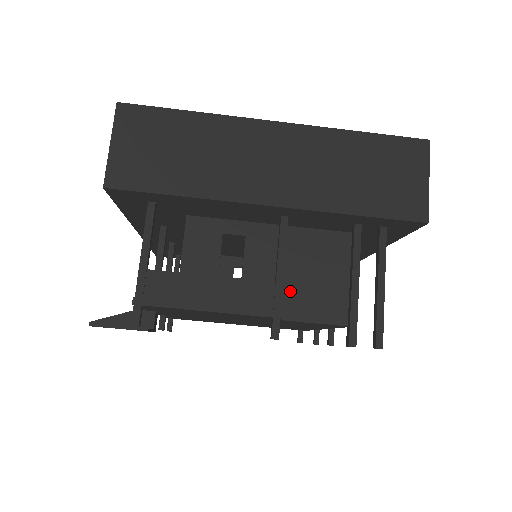
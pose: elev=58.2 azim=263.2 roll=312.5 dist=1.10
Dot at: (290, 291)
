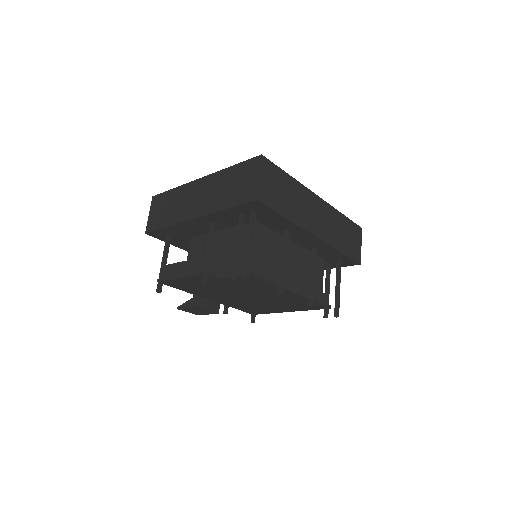
Dot at: (226, 262)
